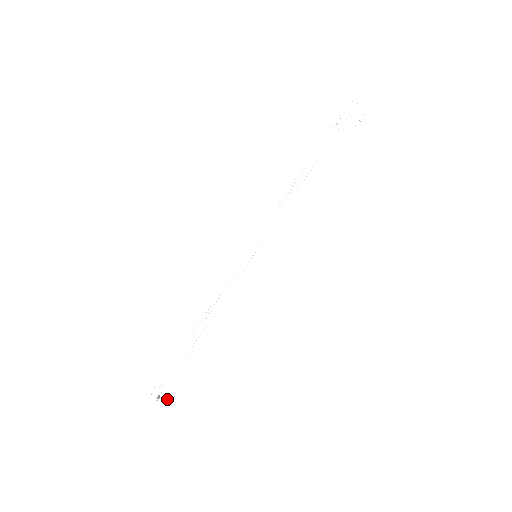
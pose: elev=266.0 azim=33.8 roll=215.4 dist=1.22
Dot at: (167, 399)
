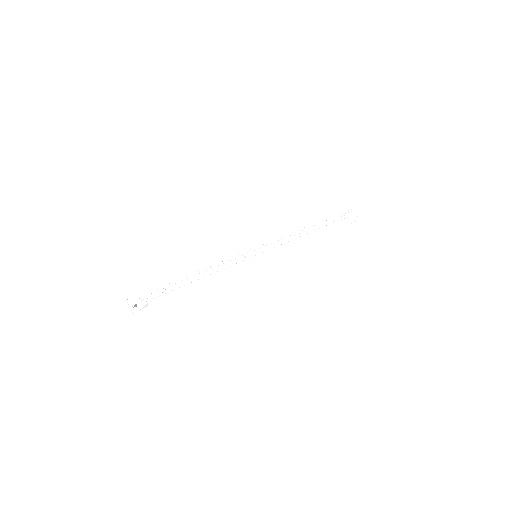
Dot at: (141, 311)
